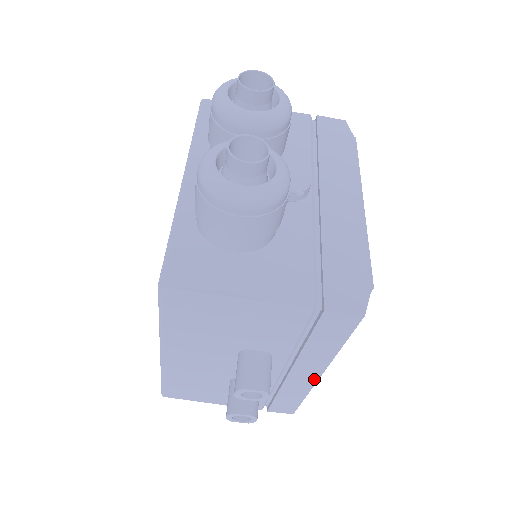
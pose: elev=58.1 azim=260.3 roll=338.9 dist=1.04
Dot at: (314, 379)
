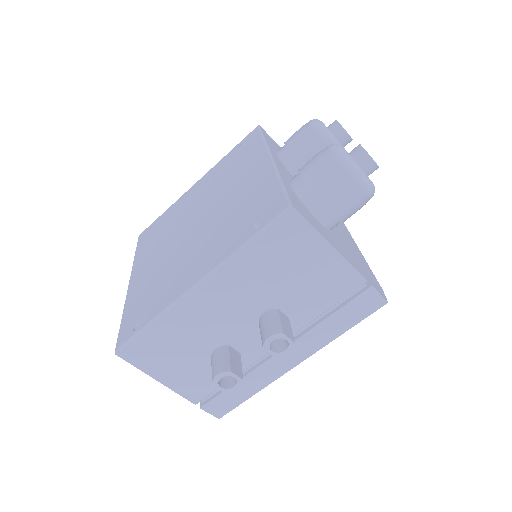
Dot at: (288, 368)
